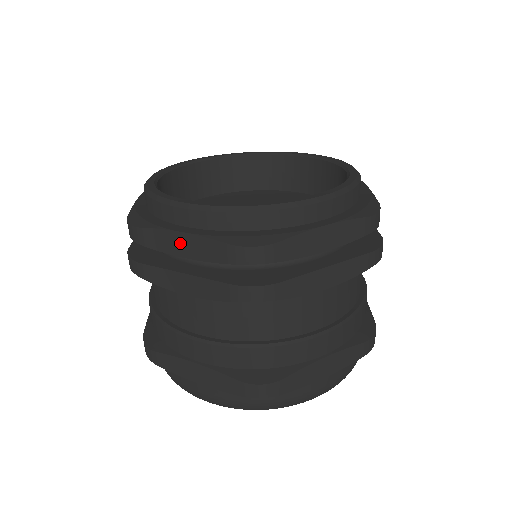
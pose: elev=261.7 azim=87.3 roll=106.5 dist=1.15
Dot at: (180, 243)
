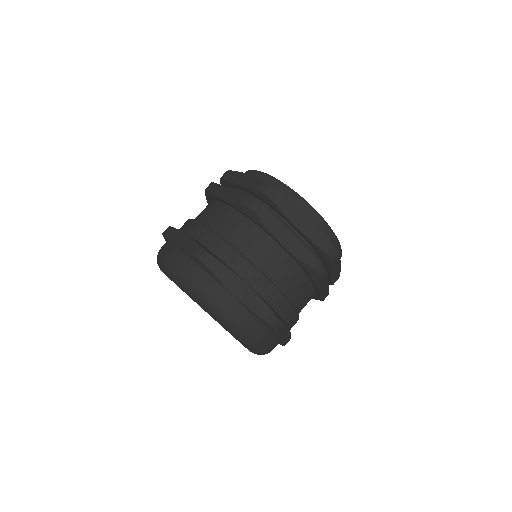
Dot at: (242, 178)
